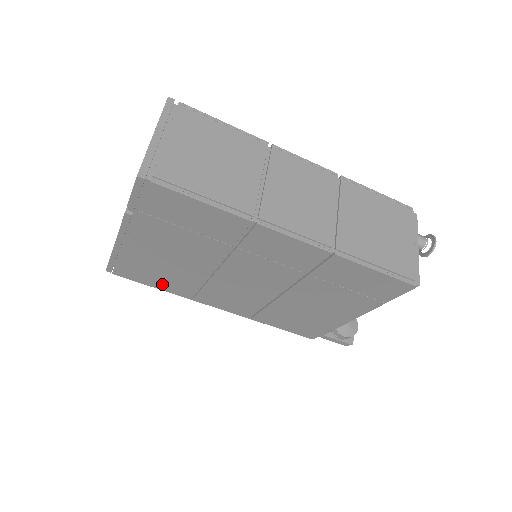
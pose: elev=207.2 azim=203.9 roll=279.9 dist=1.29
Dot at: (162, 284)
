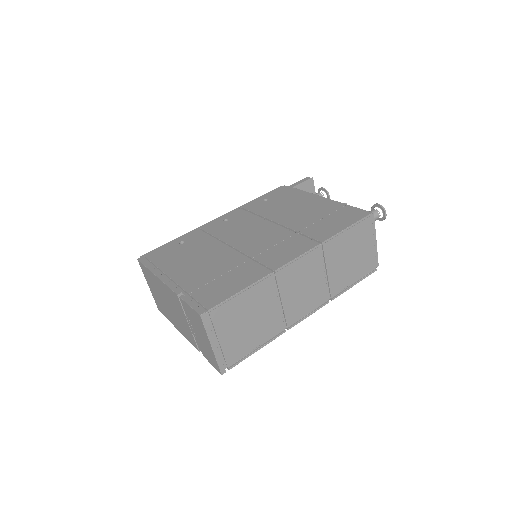
Dot at: occluded
